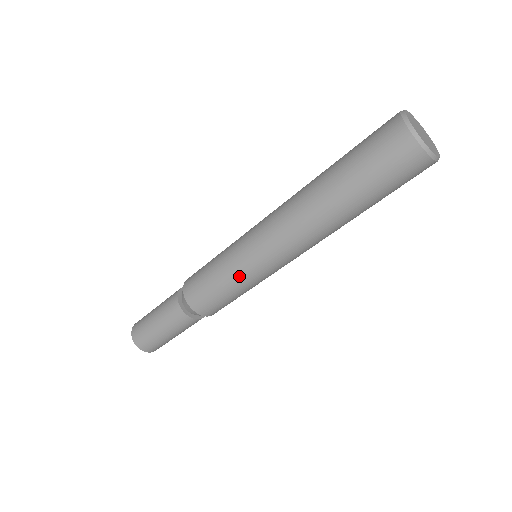
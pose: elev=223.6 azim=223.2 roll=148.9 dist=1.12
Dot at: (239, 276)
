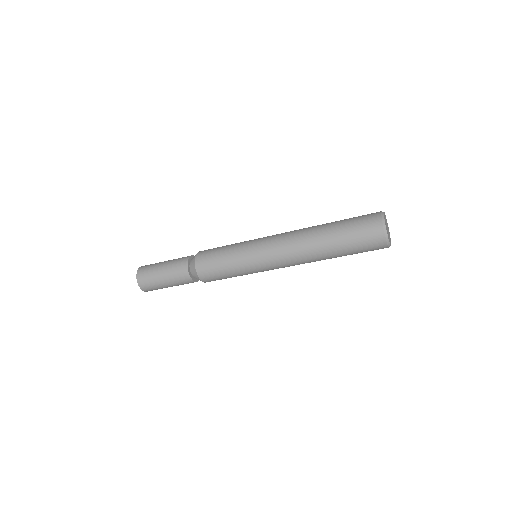
Dot at: occluded
